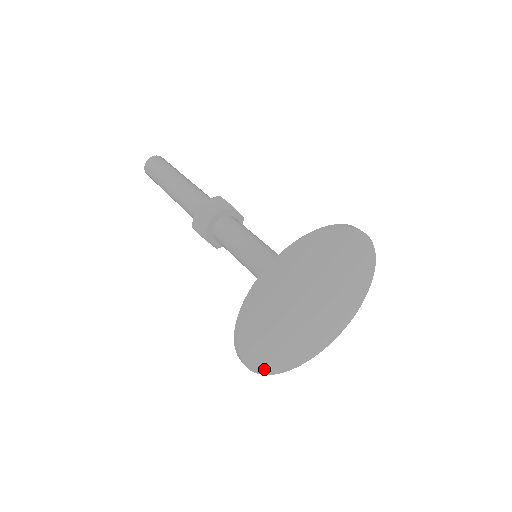
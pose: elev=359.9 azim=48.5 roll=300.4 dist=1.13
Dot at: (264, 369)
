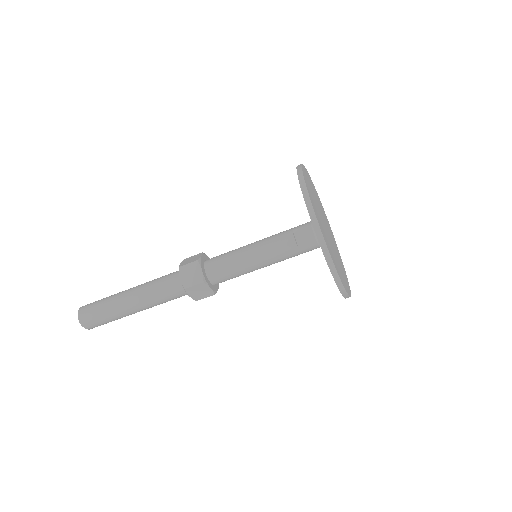
Dot at: occluded
